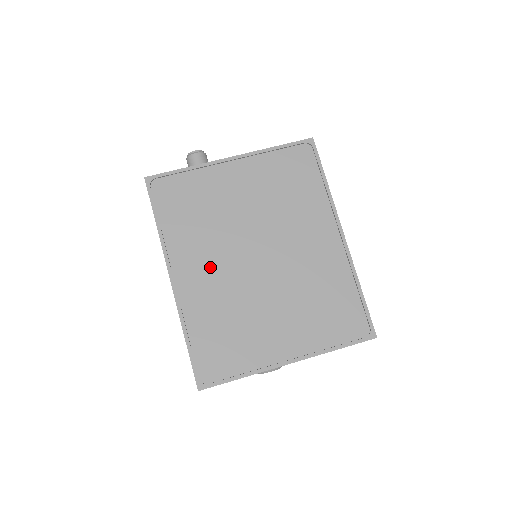
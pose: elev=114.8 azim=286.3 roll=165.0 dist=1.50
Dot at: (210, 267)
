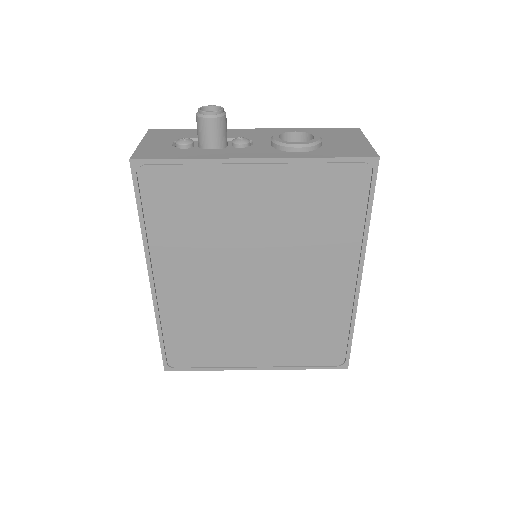
Dot at: (197, 279)
